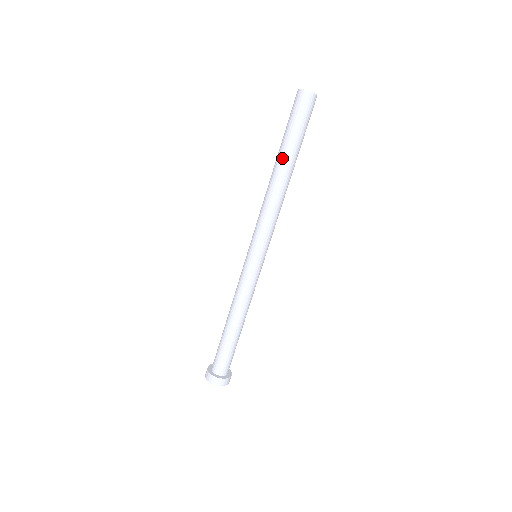
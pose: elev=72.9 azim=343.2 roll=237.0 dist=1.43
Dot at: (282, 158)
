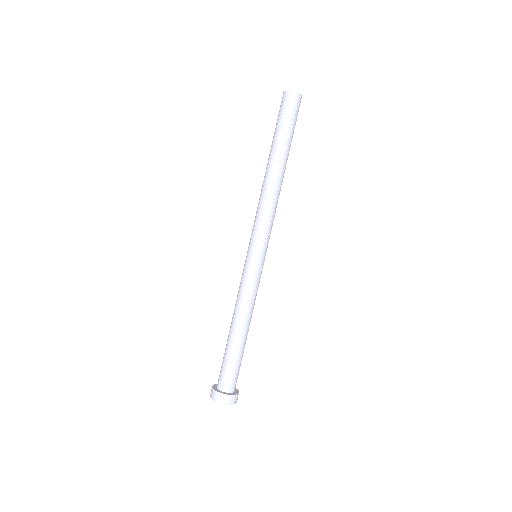
Dot at: (278, 155)
